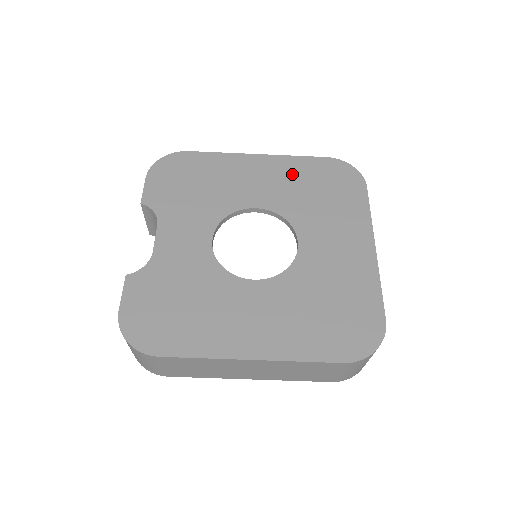
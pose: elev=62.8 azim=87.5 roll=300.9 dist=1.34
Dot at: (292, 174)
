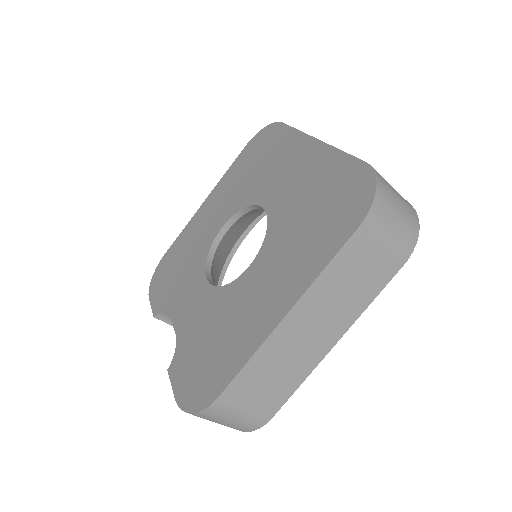
Dot at: (231, 182)
